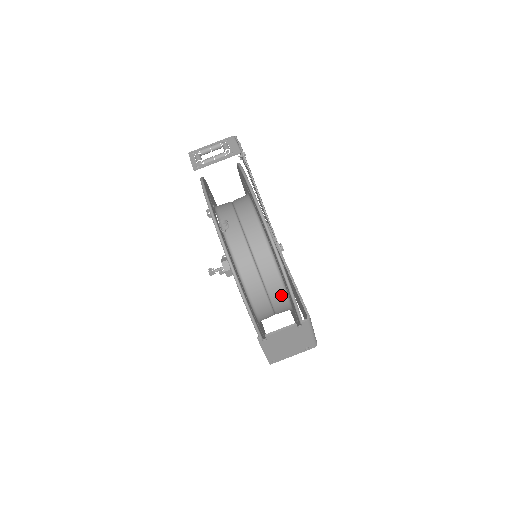
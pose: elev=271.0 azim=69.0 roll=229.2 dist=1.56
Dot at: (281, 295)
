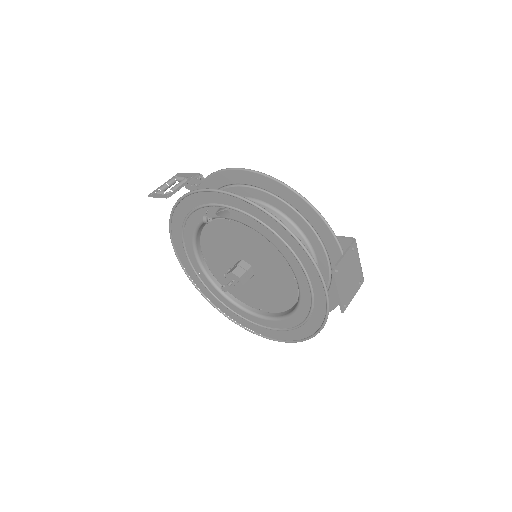
Dot at: occluded
